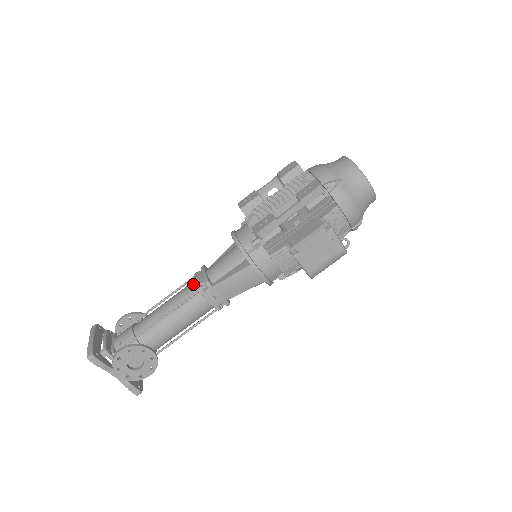
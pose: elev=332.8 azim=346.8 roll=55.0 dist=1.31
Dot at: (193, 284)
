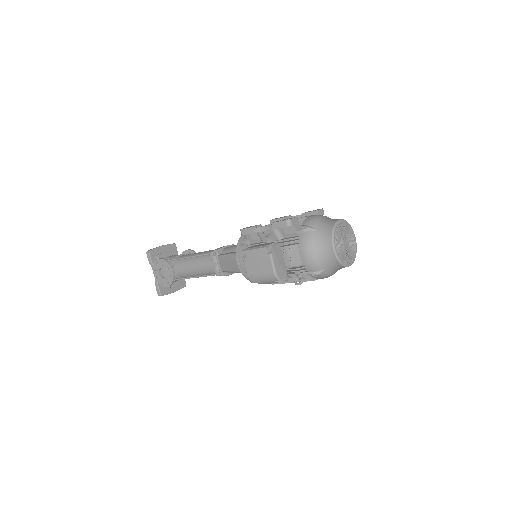
Dot at: occluded
